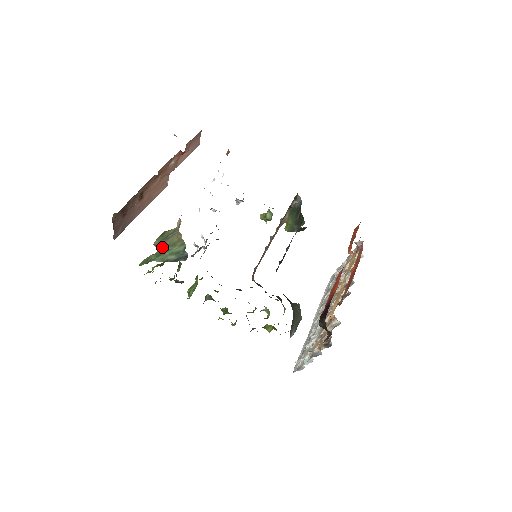
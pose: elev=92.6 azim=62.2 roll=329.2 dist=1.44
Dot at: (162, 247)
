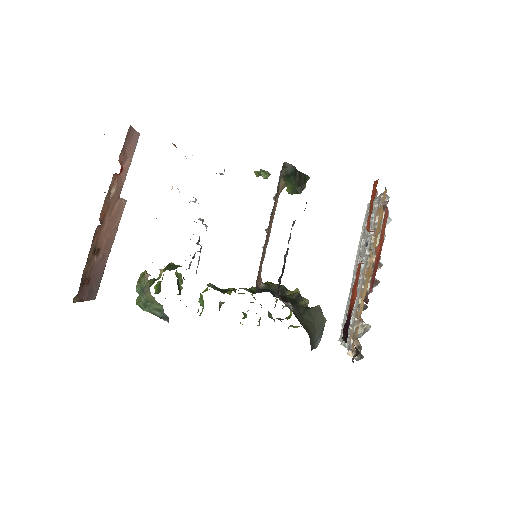
Dot at: (144, 299)
